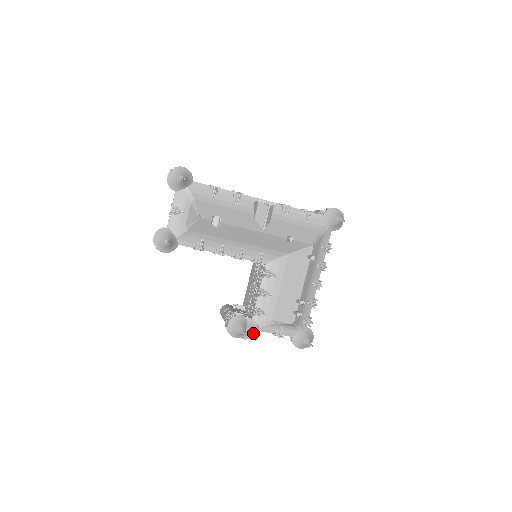
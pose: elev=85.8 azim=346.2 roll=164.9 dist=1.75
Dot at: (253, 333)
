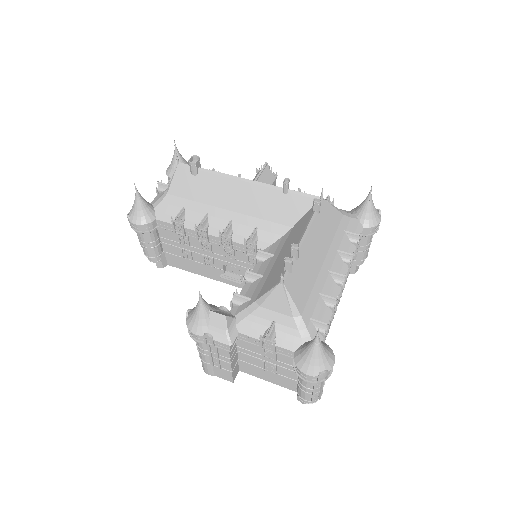
Dot at: (222, 319)
